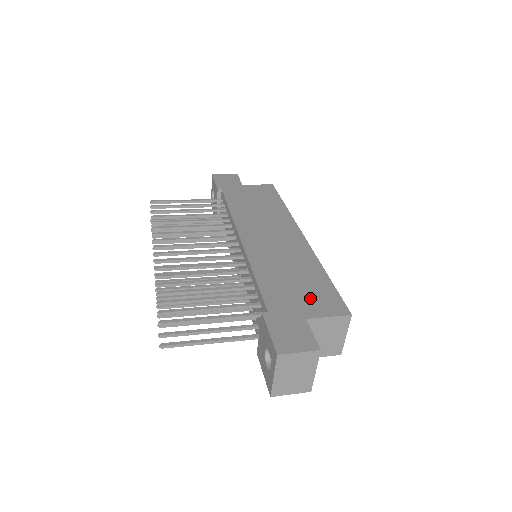
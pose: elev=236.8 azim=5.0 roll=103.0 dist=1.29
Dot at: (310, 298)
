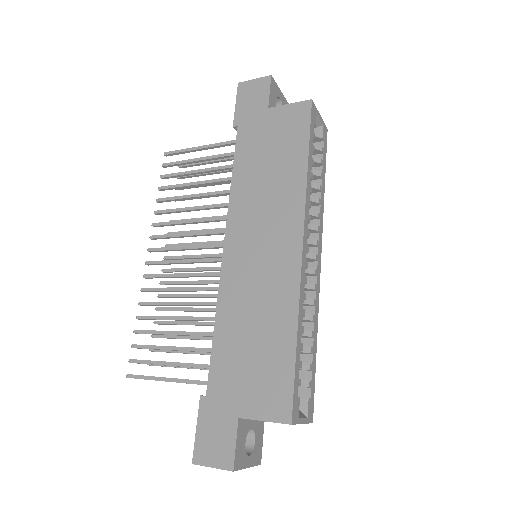
Dot at: (257, 383)
